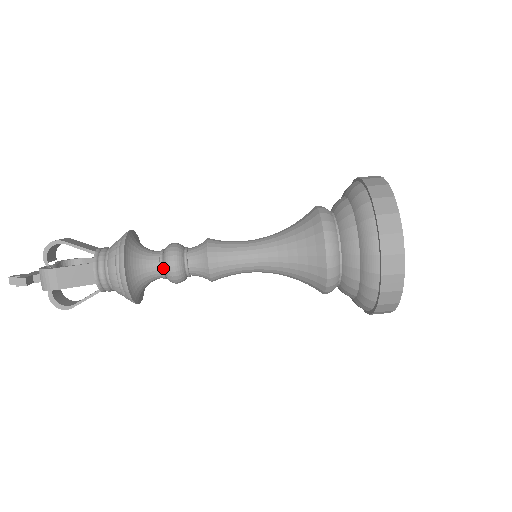
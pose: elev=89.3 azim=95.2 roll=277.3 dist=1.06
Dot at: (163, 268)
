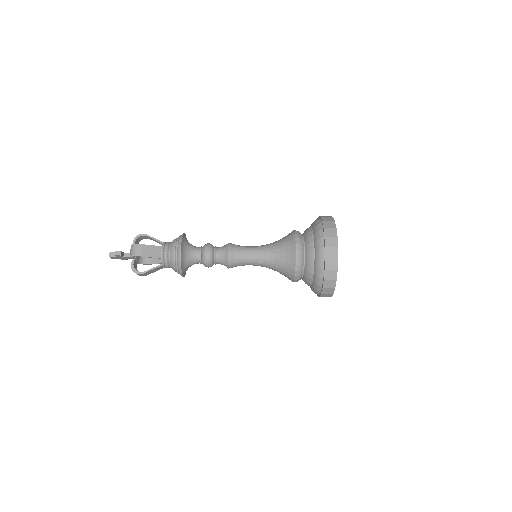
Dot at: (201, 254)
